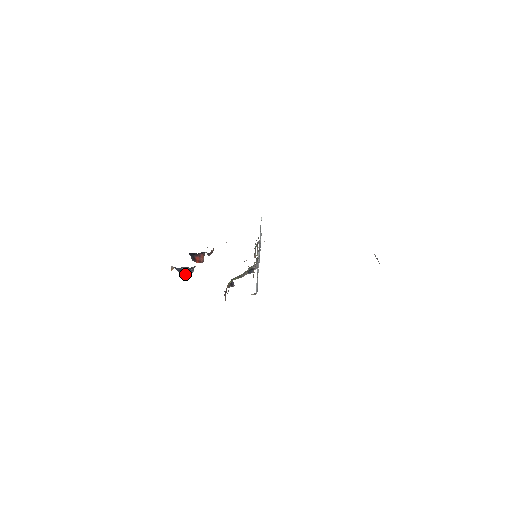
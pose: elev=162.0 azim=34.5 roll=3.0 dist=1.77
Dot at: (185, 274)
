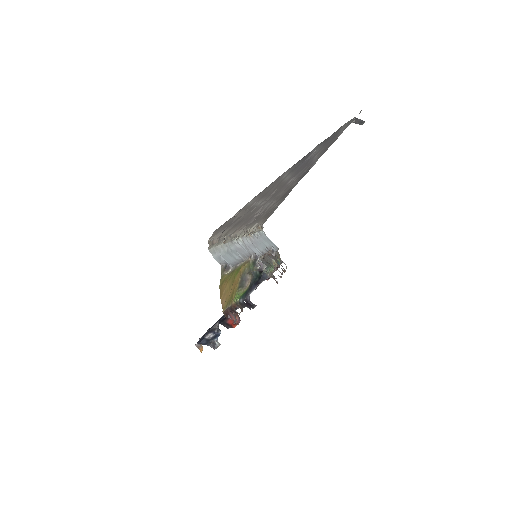
Dot at: (215, 342)
